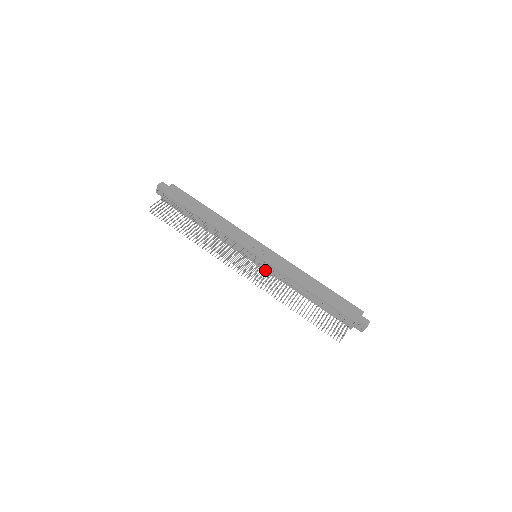
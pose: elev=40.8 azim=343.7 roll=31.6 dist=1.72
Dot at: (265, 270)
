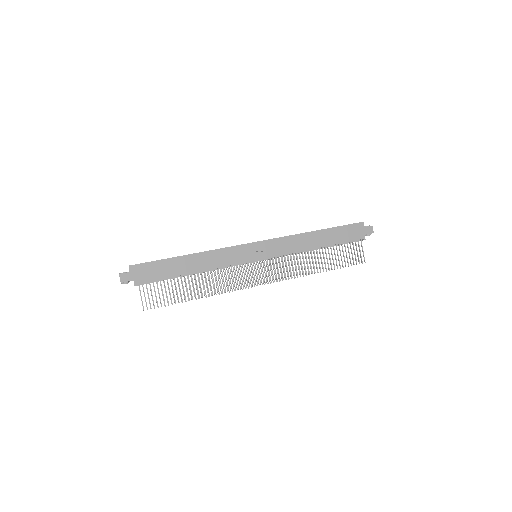
Dot at: (276, 265)
